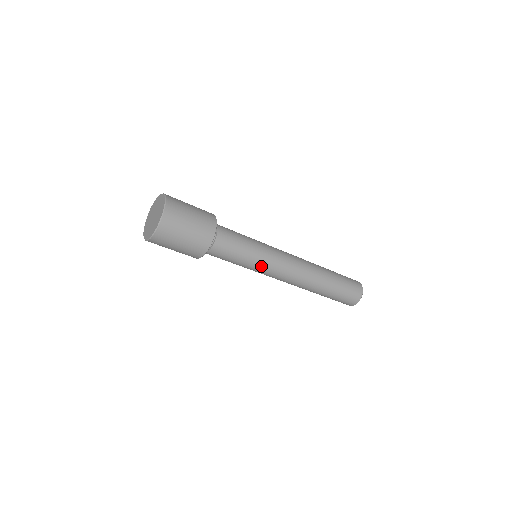
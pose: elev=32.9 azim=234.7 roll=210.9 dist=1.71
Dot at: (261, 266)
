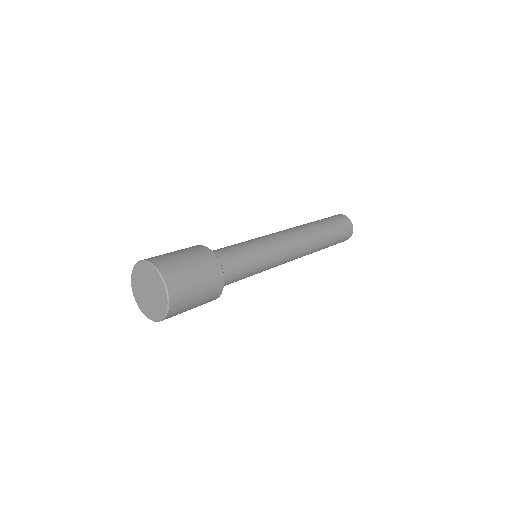
Dot at: occluded
